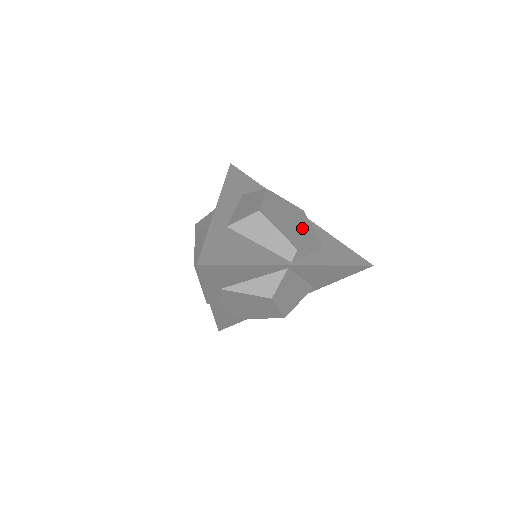
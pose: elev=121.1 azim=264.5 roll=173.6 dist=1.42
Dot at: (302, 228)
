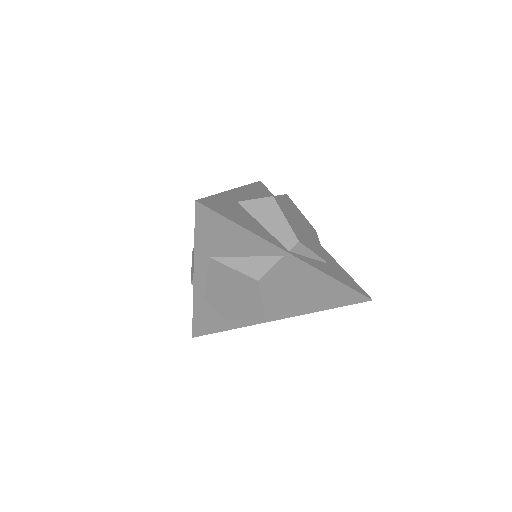
Dot at: (310, 236)
